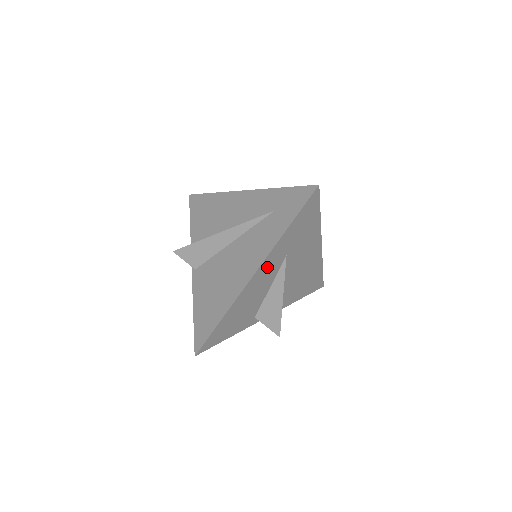
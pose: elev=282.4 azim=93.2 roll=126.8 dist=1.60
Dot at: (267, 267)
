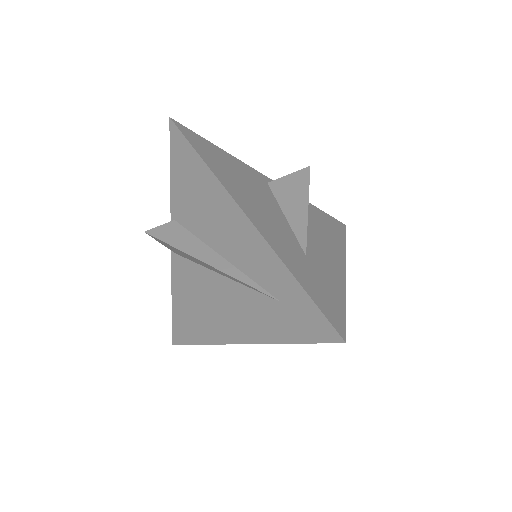
Dot at: occluded
